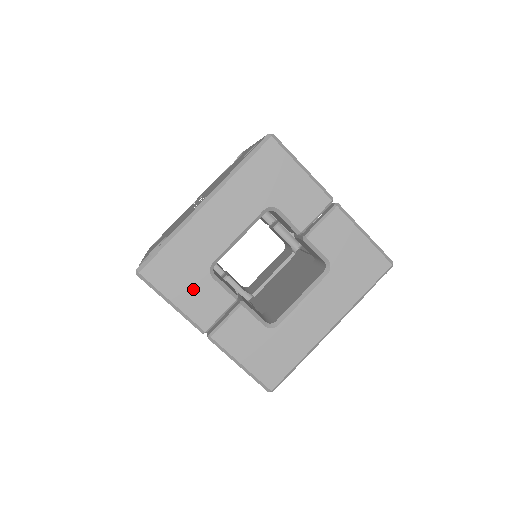
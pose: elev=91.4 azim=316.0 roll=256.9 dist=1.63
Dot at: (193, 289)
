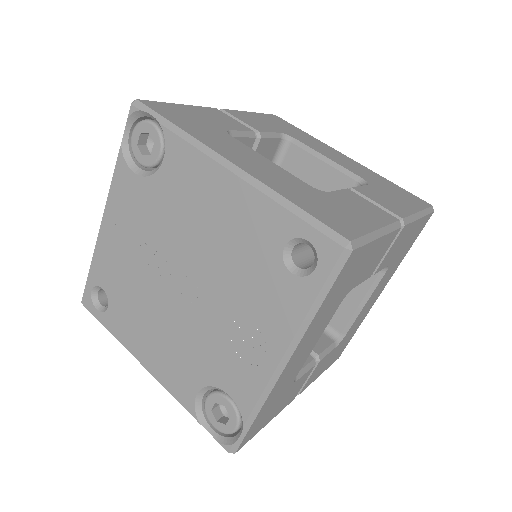
Dot at: (282, 402)
